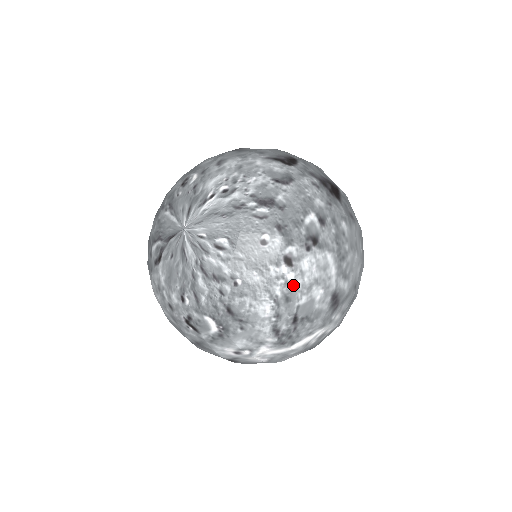
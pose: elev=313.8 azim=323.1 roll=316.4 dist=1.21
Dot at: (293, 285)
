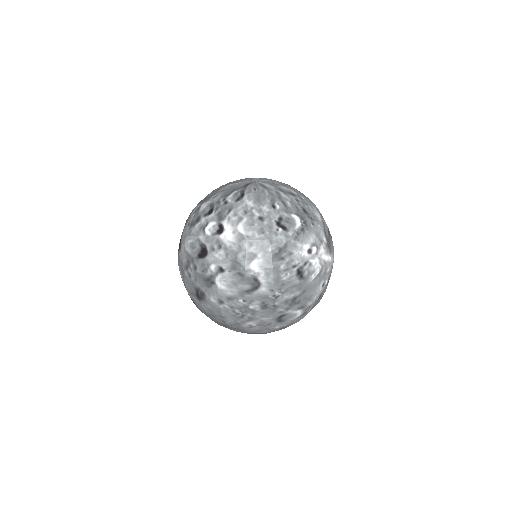
Dot at: occluded
